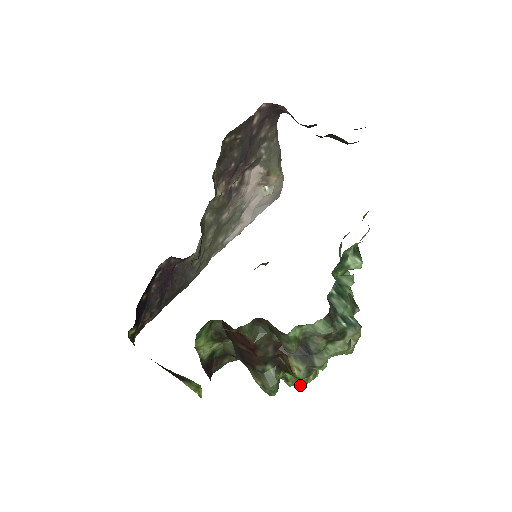
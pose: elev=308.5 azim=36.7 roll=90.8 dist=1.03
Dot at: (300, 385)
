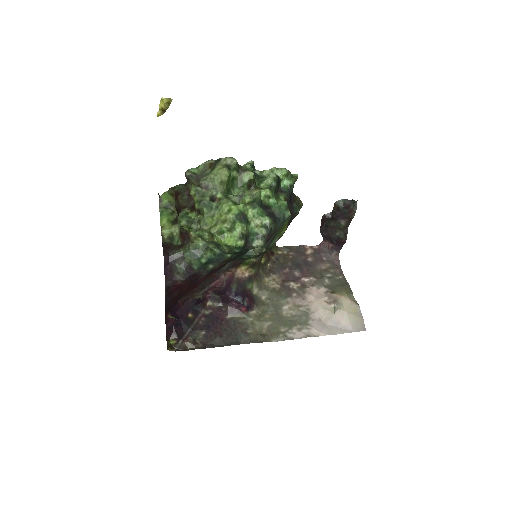
Dot at: (211, 229)
